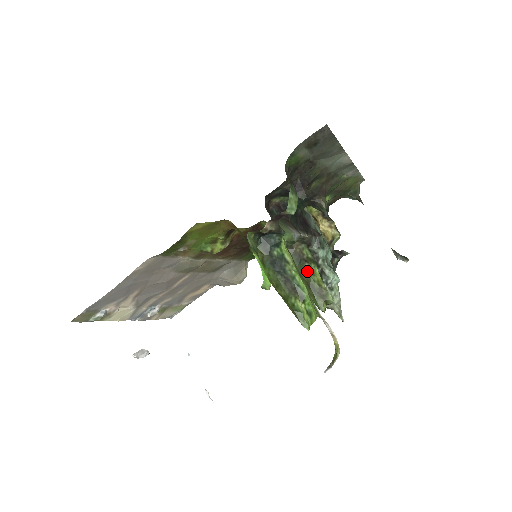
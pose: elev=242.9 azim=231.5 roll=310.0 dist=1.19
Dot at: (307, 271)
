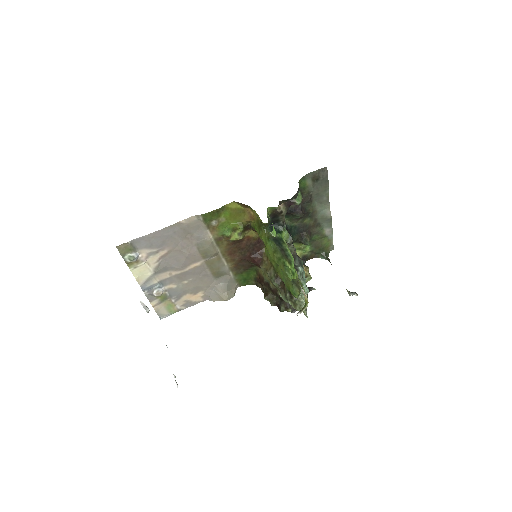
Dot at: occluded
